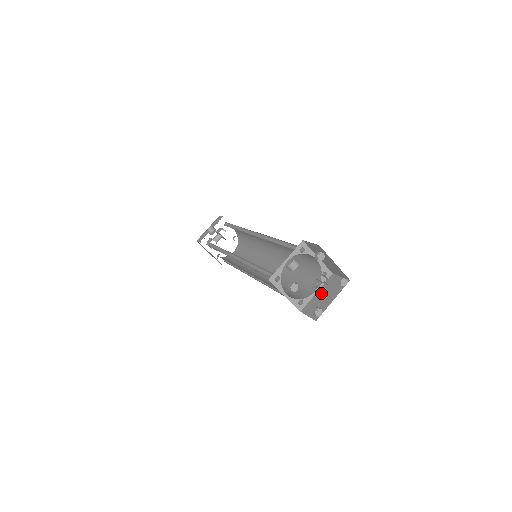
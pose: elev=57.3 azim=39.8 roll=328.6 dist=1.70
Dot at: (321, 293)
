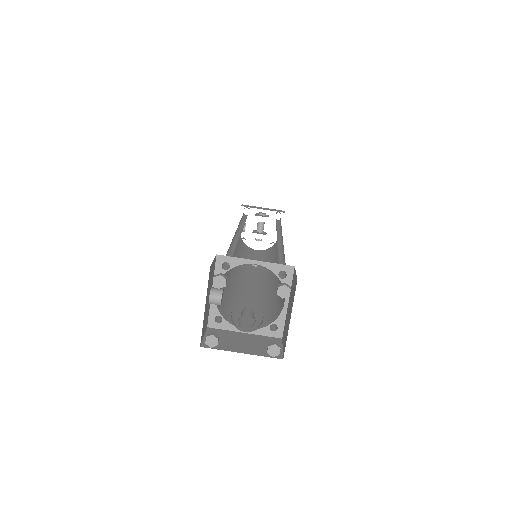
Dot at: (260, 324)
